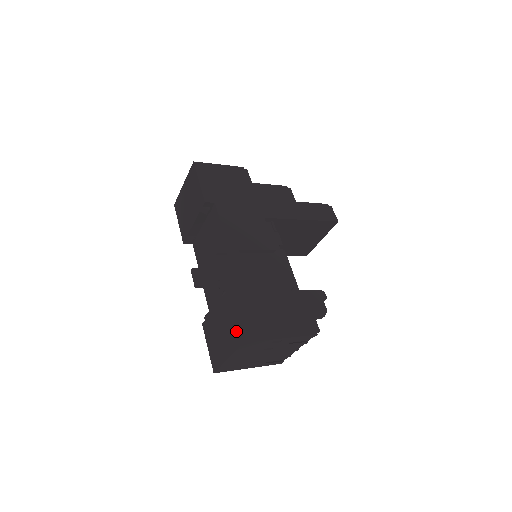
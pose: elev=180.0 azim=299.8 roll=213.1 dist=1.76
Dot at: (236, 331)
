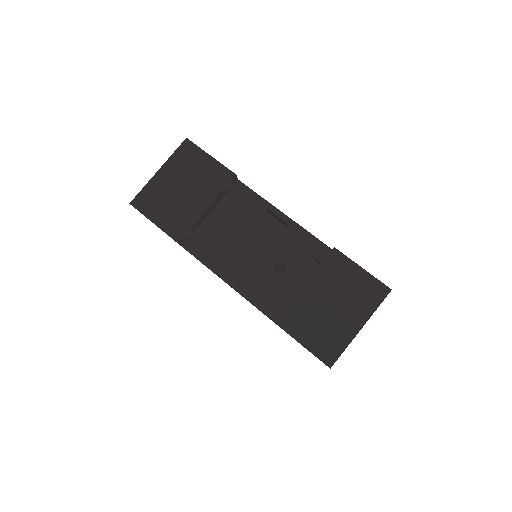
Dot at: (370, 285)
